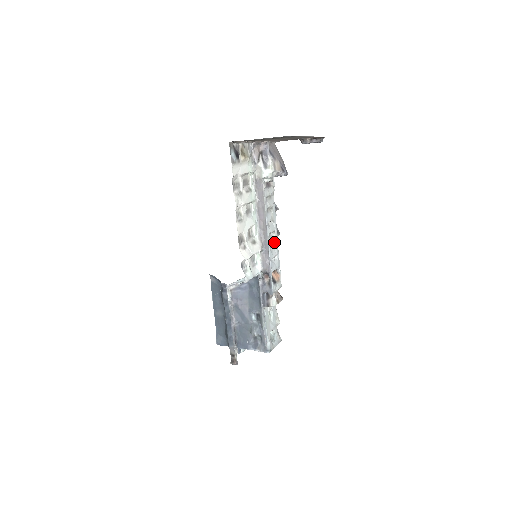
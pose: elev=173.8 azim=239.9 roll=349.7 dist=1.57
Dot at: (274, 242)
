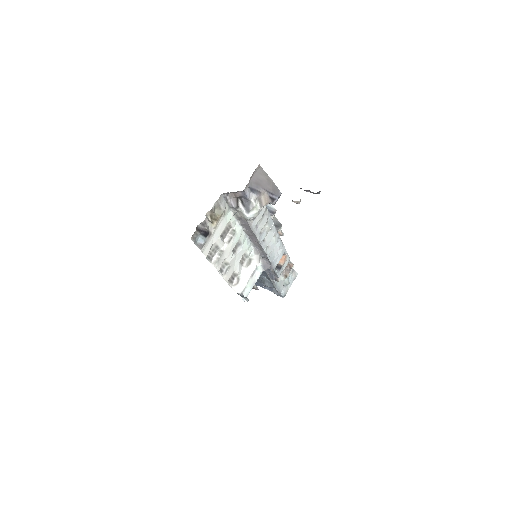
Dot at: (274, 245)
